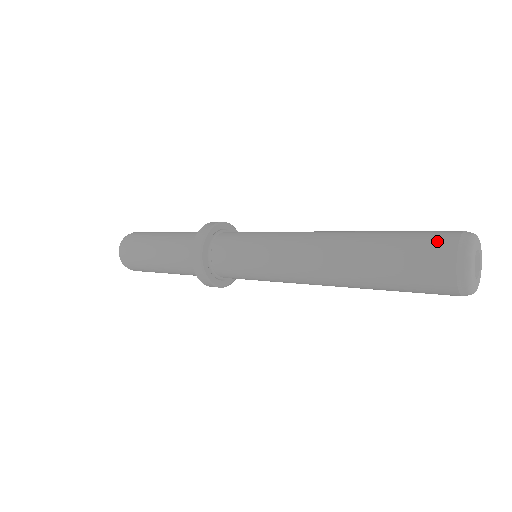
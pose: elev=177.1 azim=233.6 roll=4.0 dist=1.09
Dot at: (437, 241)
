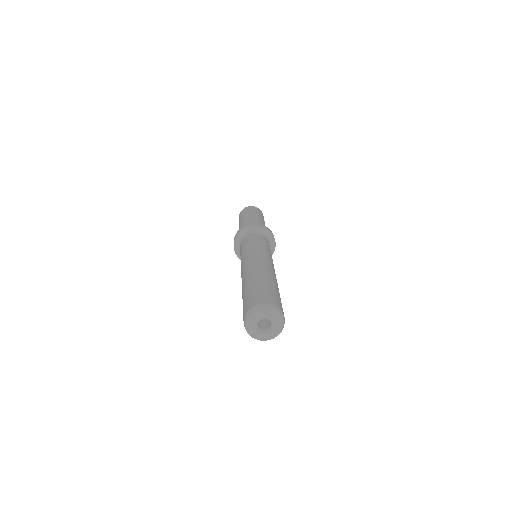
Dot at: (257, 298)
